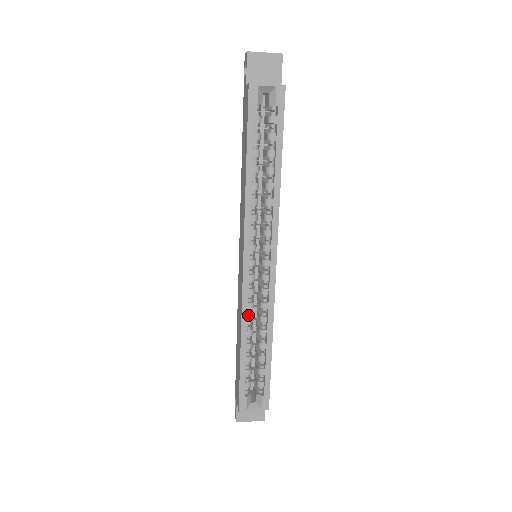
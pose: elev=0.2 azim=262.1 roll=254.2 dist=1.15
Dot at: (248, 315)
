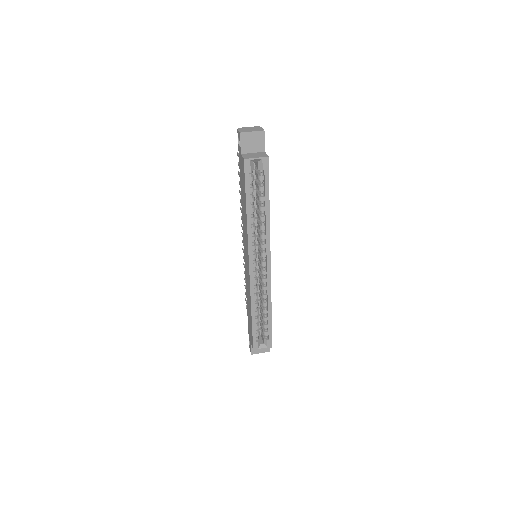
Dot at: (255, 295)
